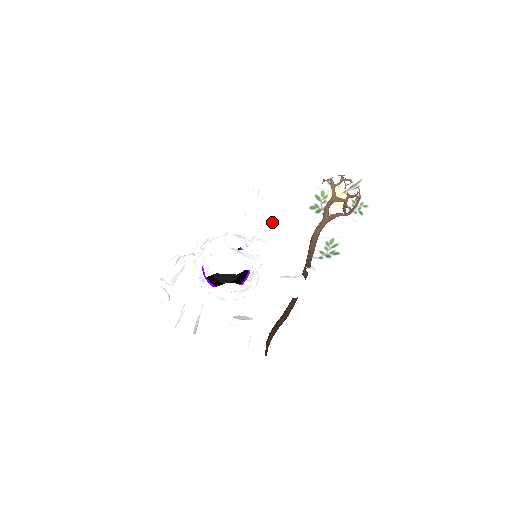
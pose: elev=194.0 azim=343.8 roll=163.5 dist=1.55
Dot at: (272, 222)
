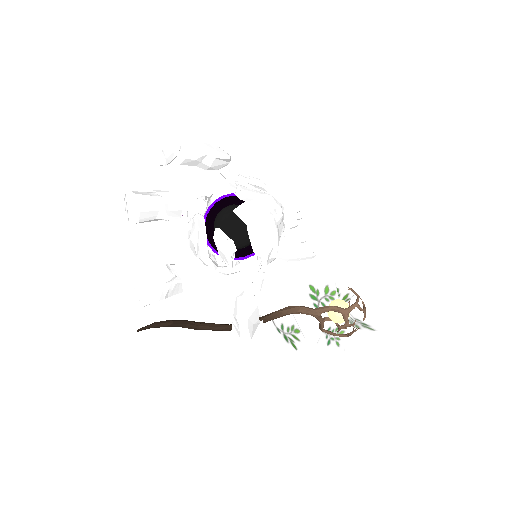
Dot at: (283, 252)
